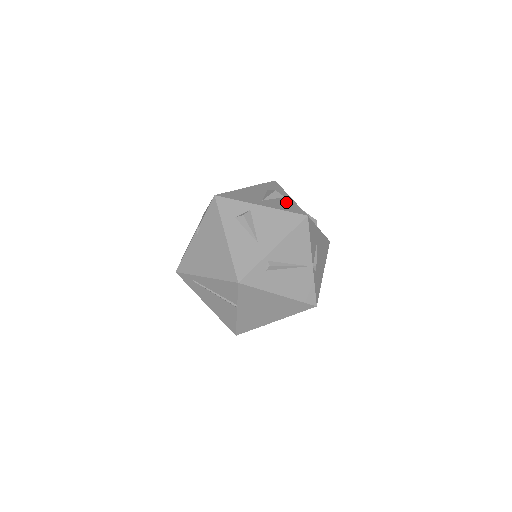
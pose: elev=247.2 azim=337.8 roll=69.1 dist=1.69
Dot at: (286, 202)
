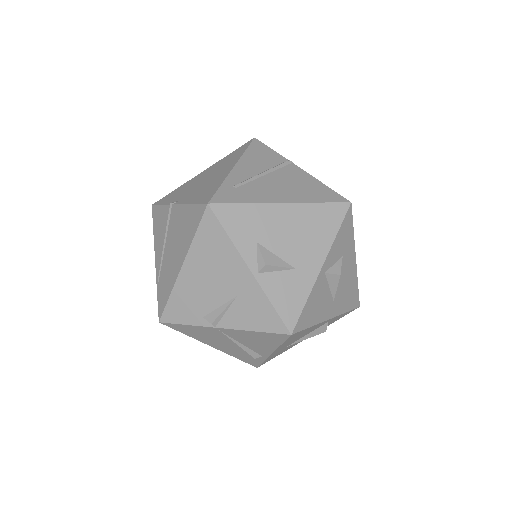
Dot at: occluded
